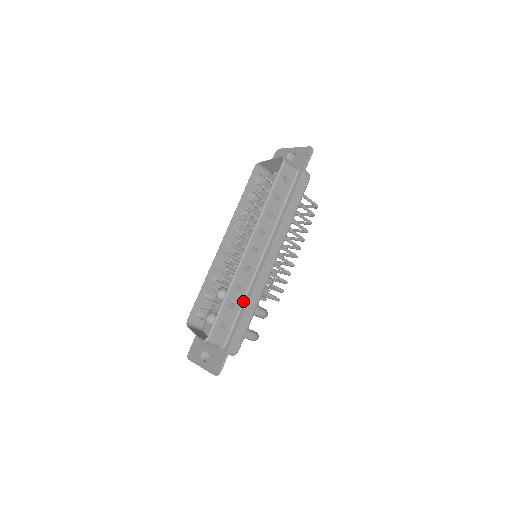
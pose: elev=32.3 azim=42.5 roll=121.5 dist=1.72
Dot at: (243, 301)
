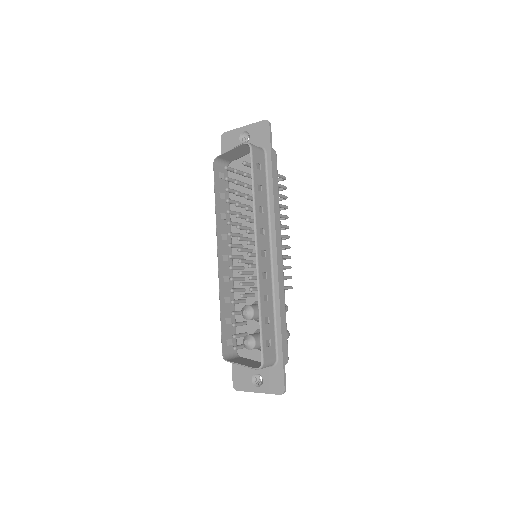
Dot at: (273, 309)
